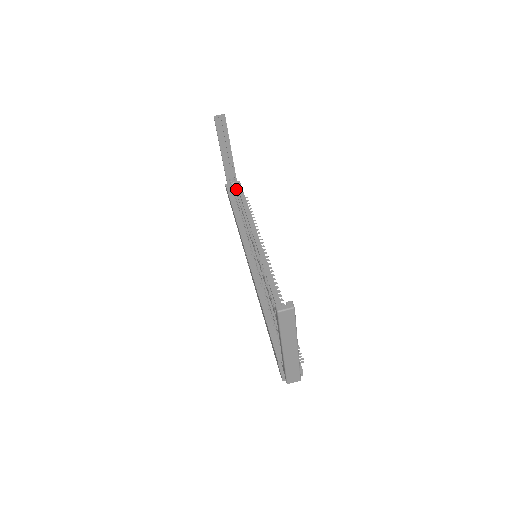
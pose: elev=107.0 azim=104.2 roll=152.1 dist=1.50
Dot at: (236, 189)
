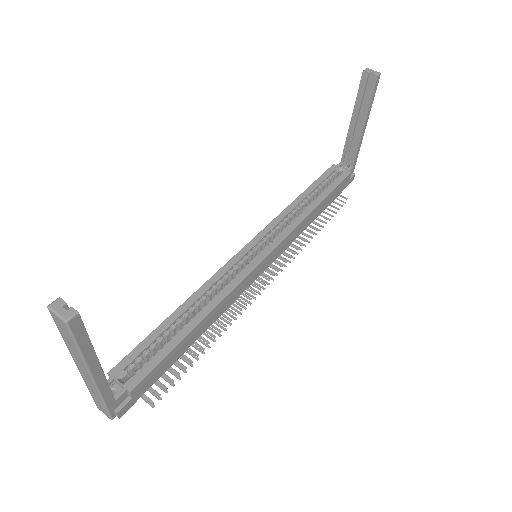
Dot at: (337, 177)
